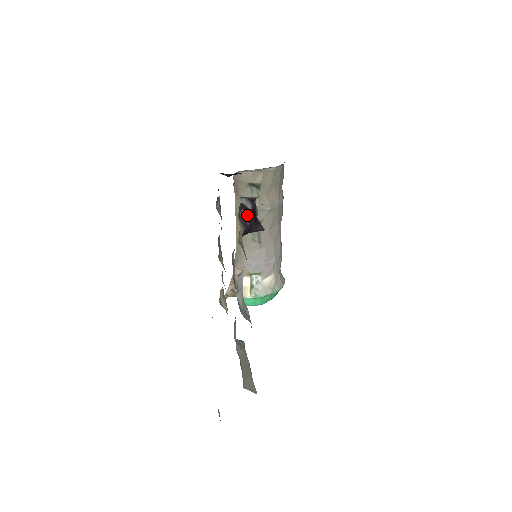
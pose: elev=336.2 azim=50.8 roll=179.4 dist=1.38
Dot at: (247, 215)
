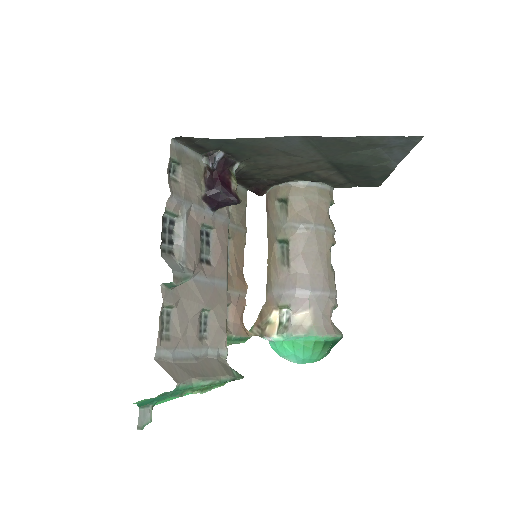
Dot at: (214, 179)
